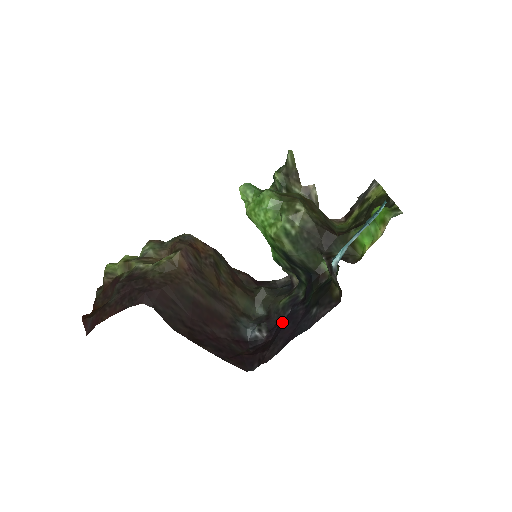
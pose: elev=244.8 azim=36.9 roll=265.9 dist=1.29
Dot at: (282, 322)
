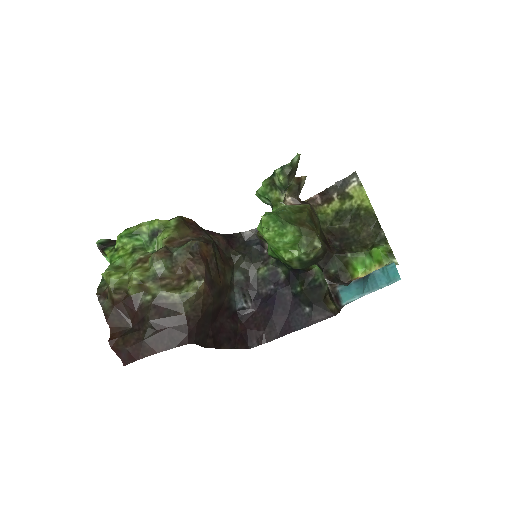
Dot at: (270, 301)
